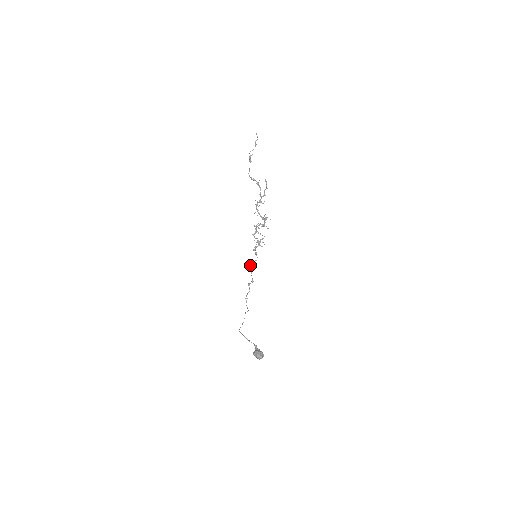
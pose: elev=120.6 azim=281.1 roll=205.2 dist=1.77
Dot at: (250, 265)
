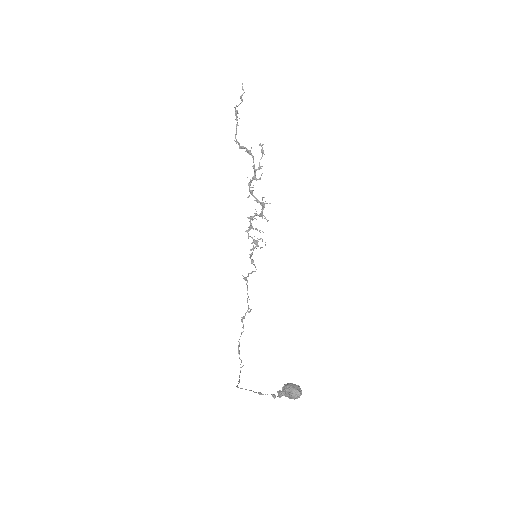
Dot at: (245, 279)
